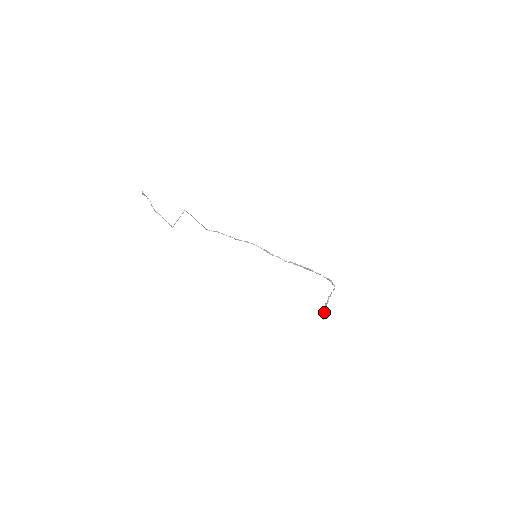
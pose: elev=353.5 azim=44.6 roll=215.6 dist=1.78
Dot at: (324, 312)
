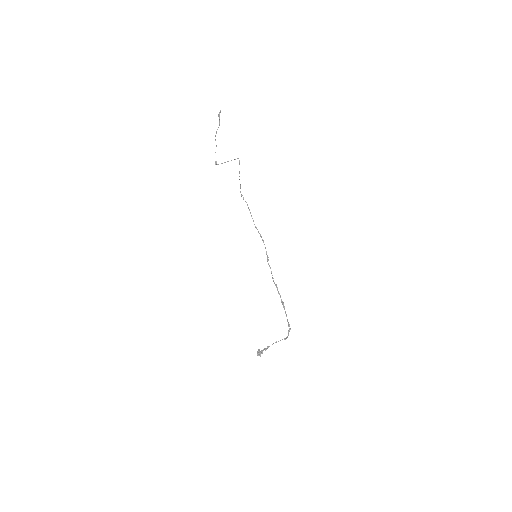
Dot at: (262, 352)
